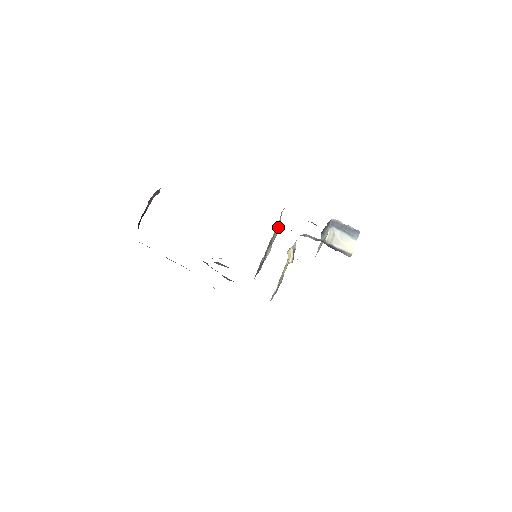
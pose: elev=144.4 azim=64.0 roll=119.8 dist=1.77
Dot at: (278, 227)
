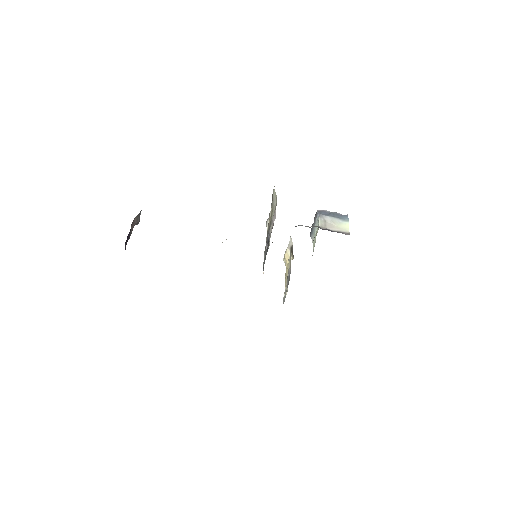
Dot at: (274, 204)
